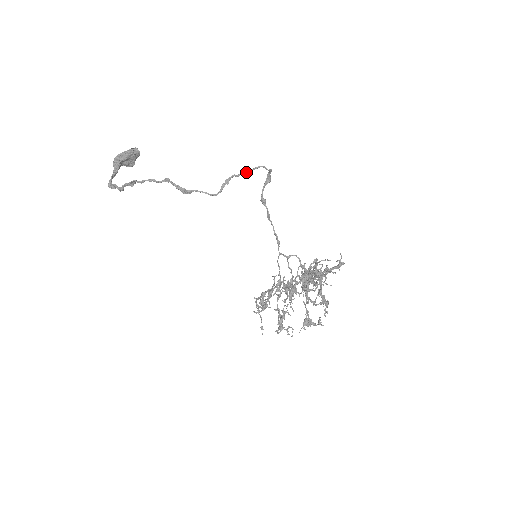
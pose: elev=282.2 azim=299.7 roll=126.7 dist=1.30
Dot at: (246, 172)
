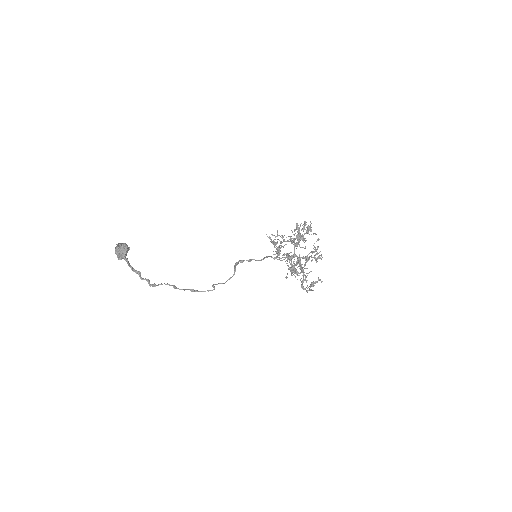
Dot at: occluded
